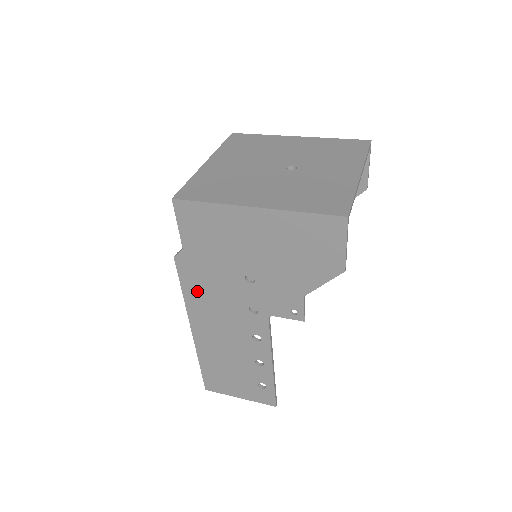
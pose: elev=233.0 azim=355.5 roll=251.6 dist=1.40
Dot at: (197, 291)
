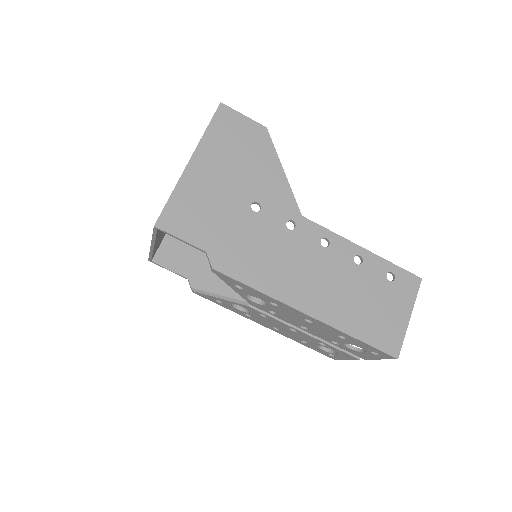
Dot at: (257, 271)
